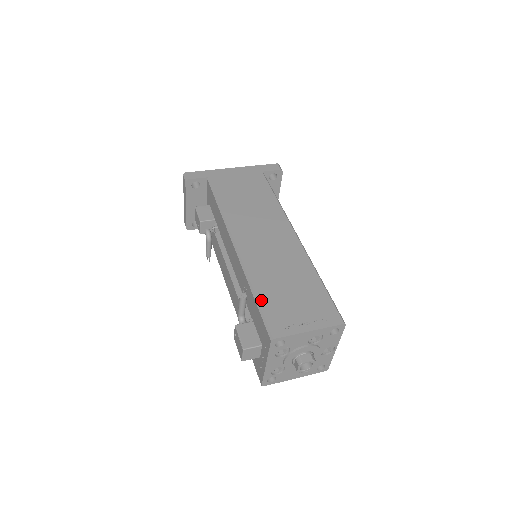
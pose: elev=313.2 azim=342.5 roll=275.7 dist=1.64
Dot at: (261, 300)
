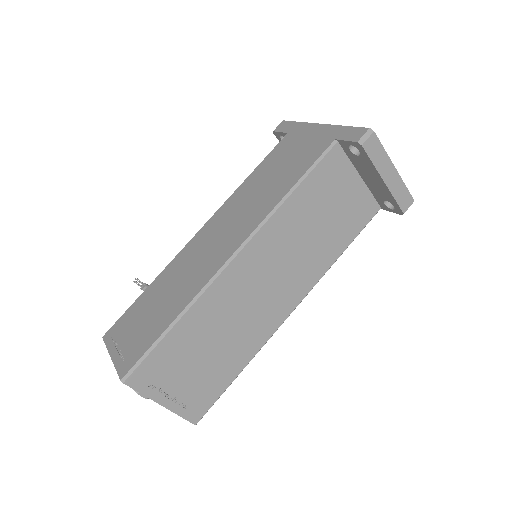
Dot at: (138, 299)
